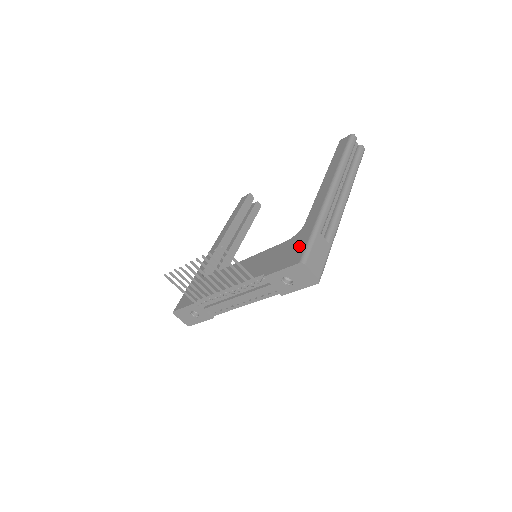
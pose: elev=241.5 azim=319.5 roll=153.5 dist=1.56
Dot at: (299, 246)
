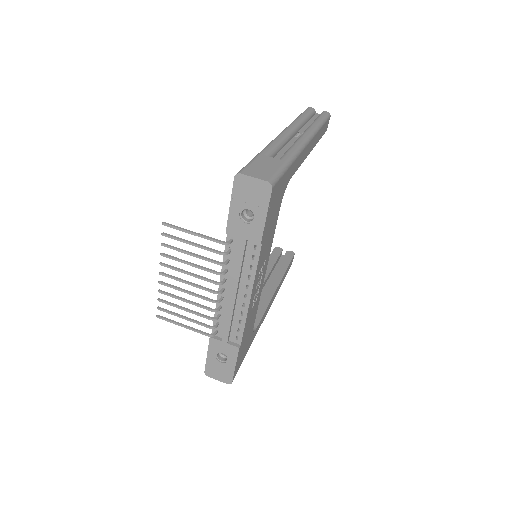
Dot at: occluded
